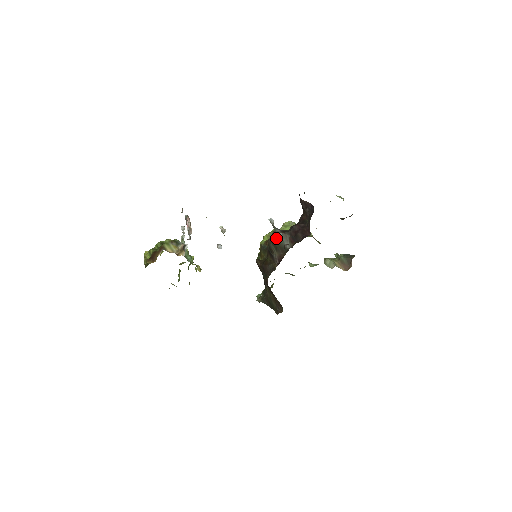
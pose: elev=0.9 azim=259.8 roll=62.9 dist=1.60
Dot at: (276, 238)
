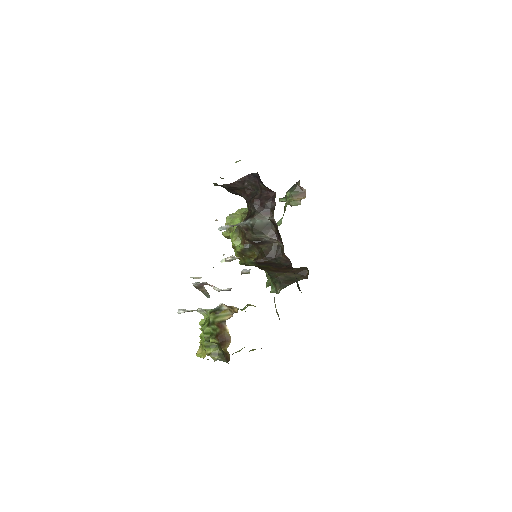
Dot at: (253, 226)
